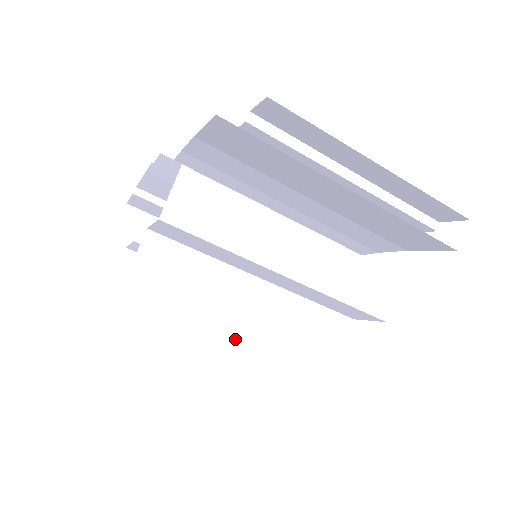
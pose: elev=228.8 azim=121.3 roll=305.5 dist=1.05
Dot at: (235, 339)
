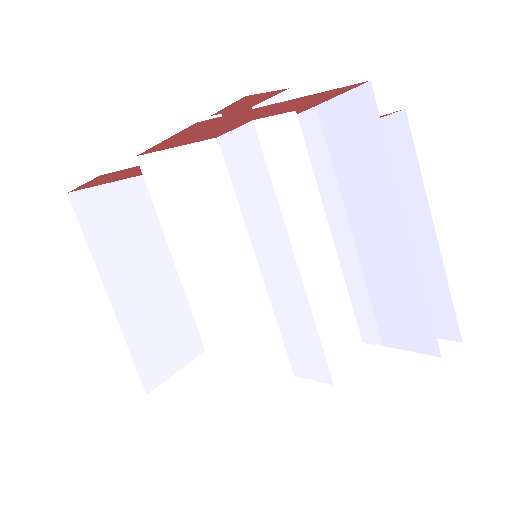
Dot at: (203, 285)
